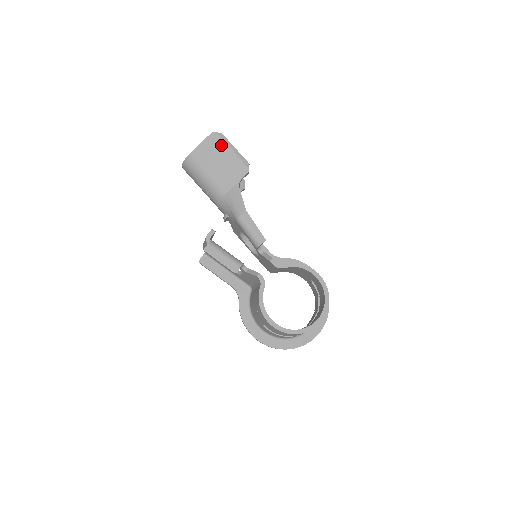
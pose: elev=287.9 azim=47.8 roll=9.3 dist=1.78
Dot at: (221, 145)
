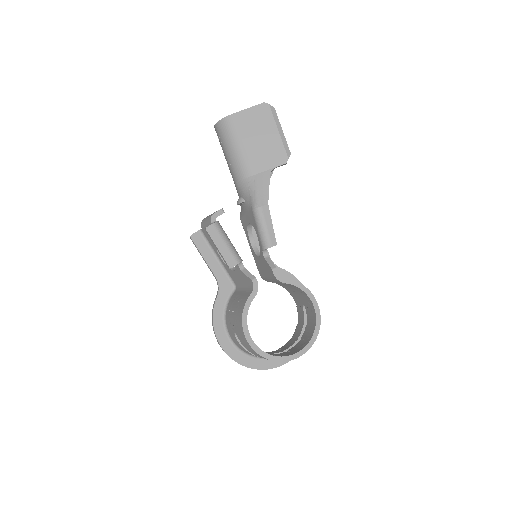
Dot at: (269, 120)
